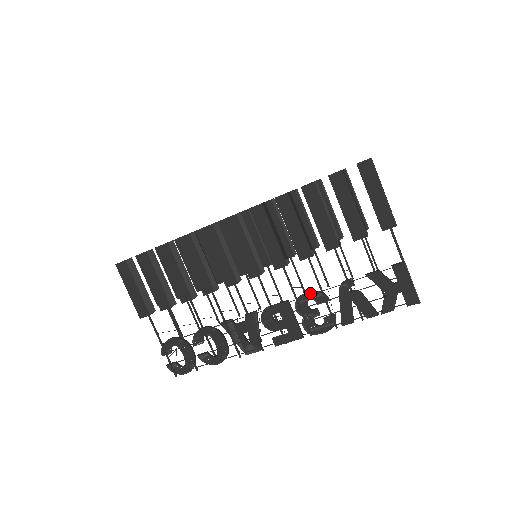
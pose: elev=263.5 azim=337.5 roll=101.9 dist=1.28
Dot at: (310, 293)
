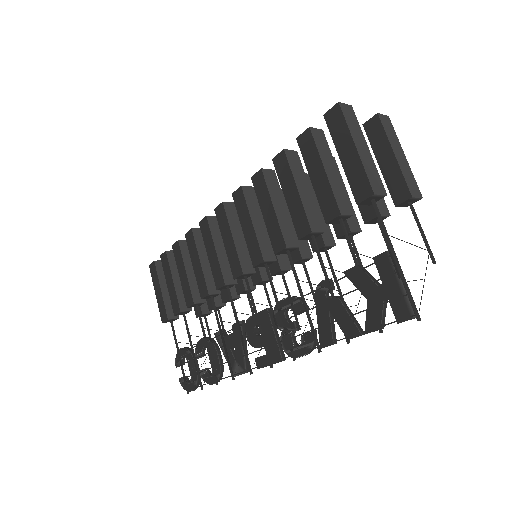
Dot at: (286, 298)
